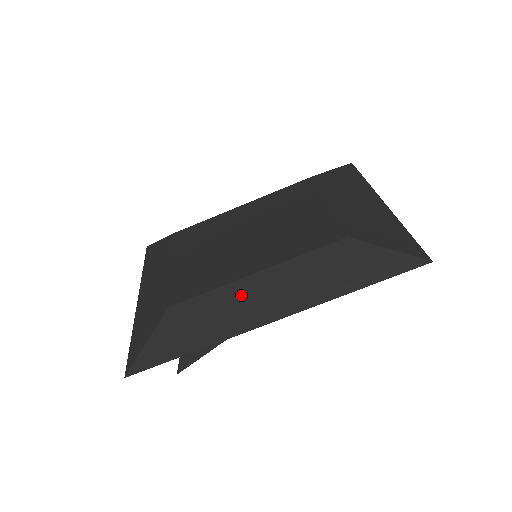
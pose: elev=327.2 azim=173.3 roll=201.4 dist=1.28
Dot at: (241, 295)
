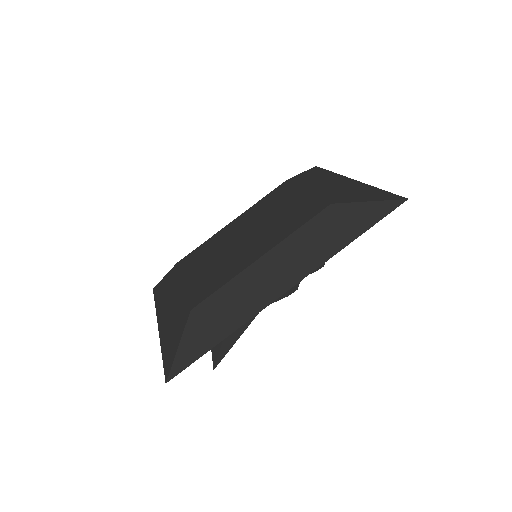
Dot at: (253, 279)
